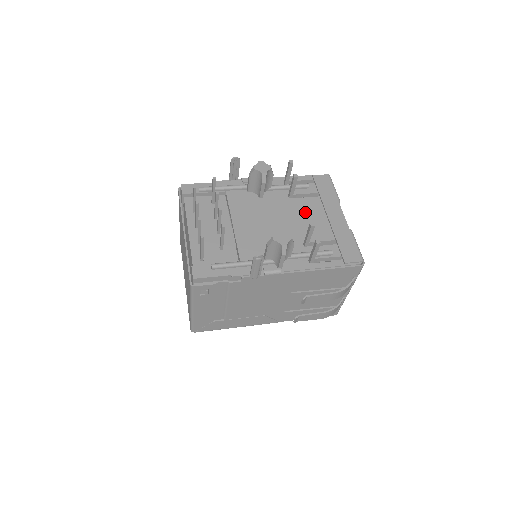
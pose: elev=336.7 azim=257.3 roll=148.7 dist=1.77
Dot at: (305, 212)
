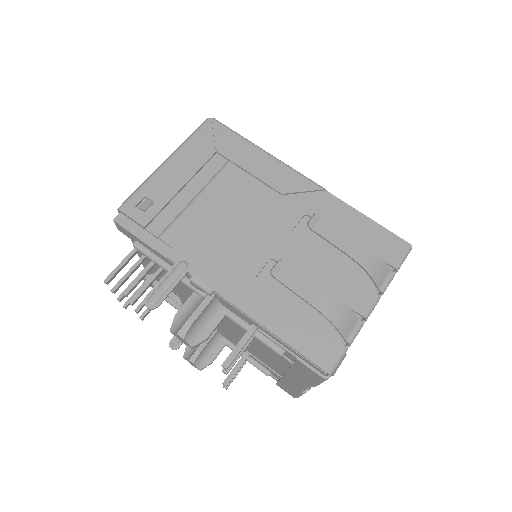
Dot at: (263, 350)
